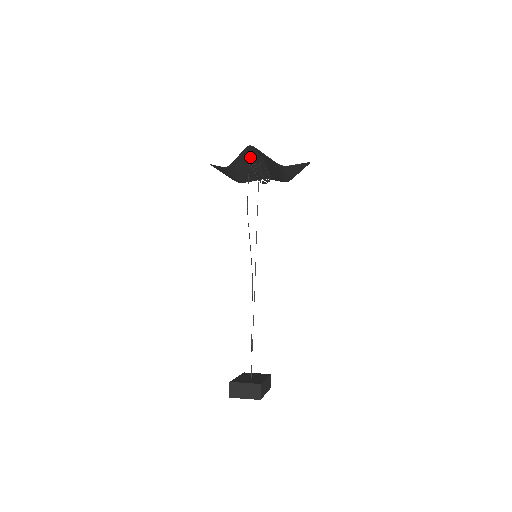
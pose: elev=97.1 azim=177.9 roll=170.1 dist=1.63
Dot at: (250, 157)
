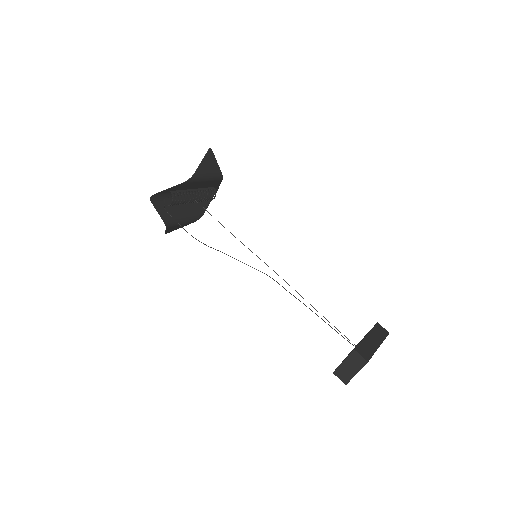
Dot at: (169, 200)
